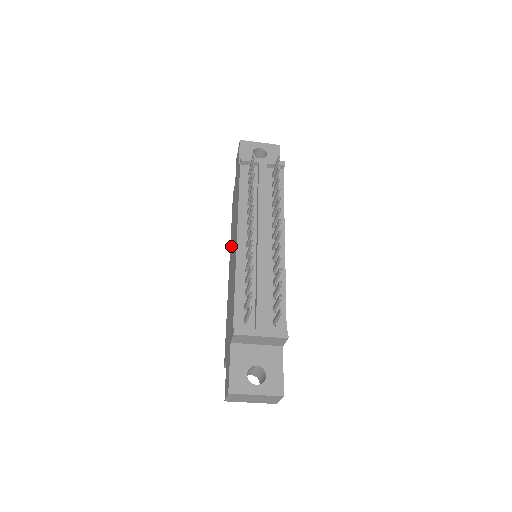
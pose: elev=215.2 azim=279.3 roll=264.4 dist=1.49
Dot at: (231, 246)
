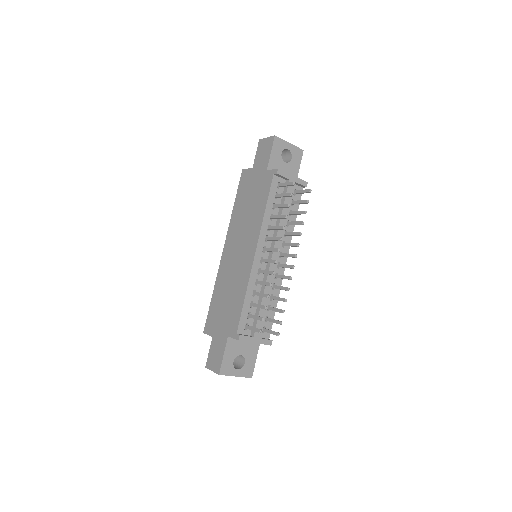
Dot at: (234, 232)
